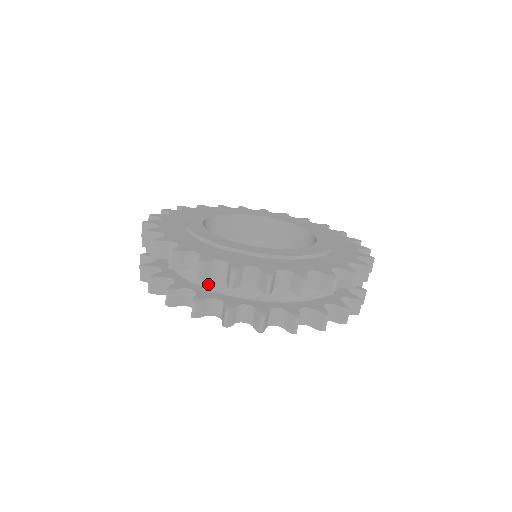
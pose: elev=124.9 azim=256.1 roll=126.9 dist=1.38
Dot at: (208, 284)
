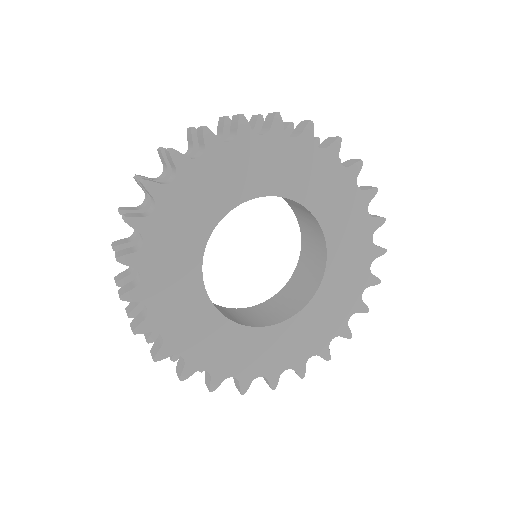
Dot at: occluded
